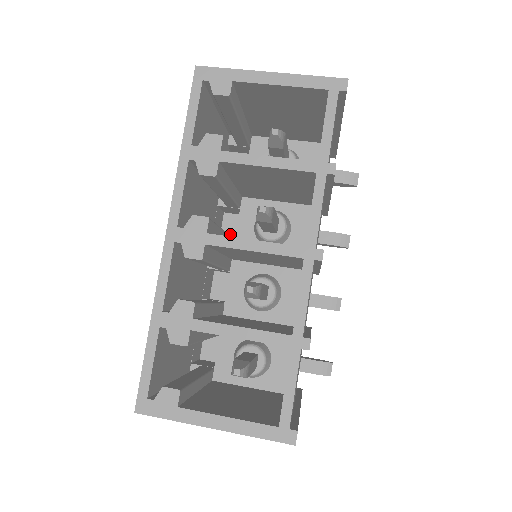
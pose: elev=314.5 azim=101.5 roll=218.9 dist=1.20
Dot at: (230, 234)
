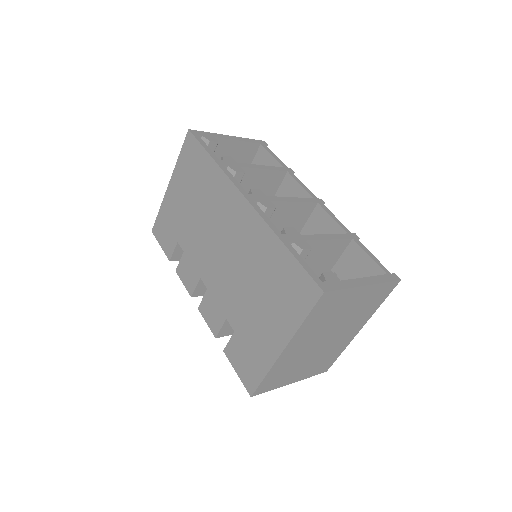
Dot at: occluded
